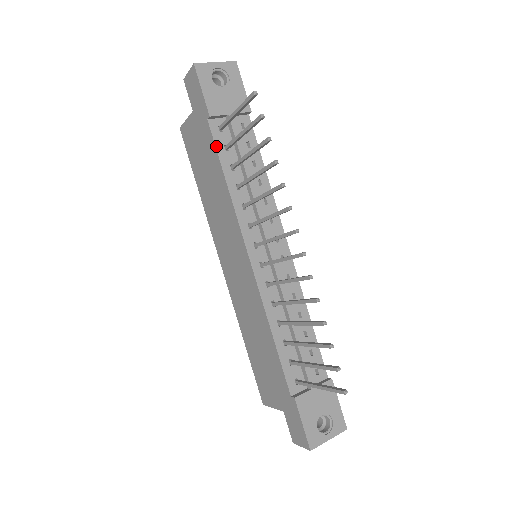
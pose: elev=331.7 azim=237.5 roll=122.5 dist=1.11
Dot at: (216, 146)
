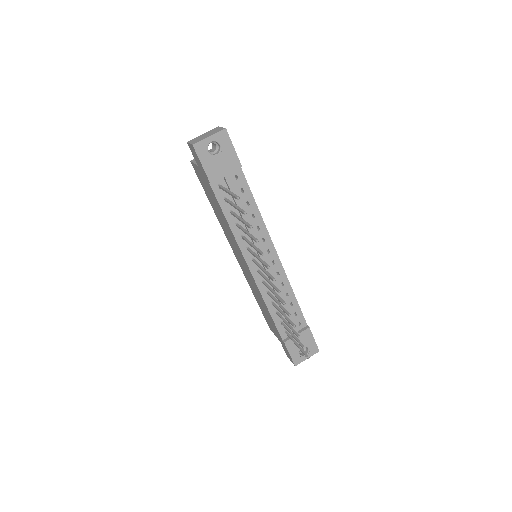
Dot at: (218, 200)
